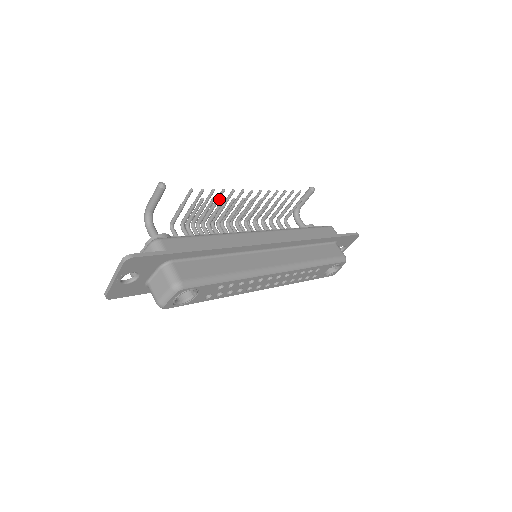
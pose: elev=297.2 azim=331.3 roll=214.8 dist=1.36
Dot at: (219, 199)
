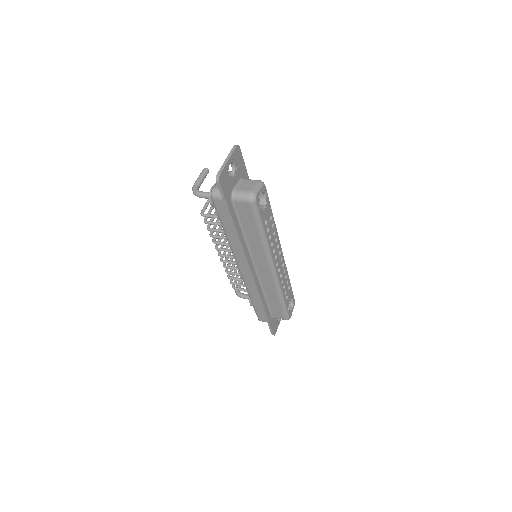
Dot at: occluded
